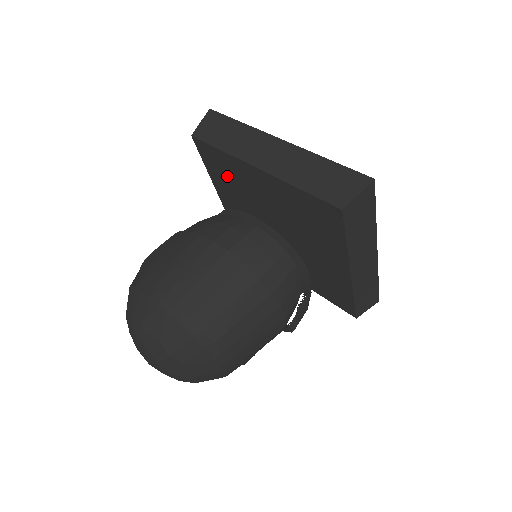
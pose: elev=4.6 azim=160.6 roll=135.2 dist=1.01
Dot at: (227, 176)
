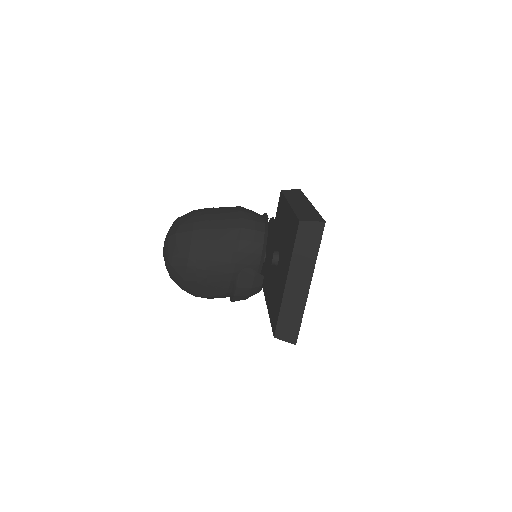
Dot at: (279, 217)
